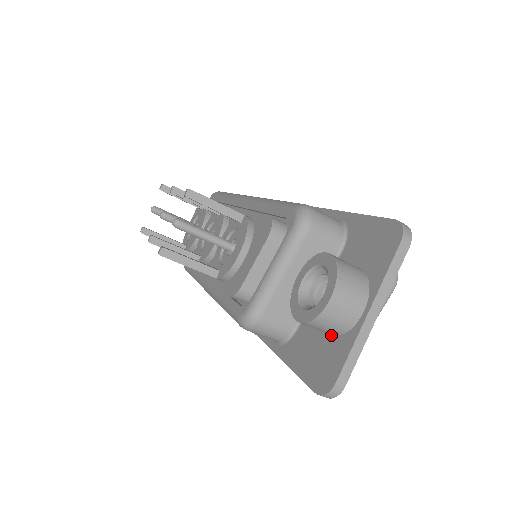
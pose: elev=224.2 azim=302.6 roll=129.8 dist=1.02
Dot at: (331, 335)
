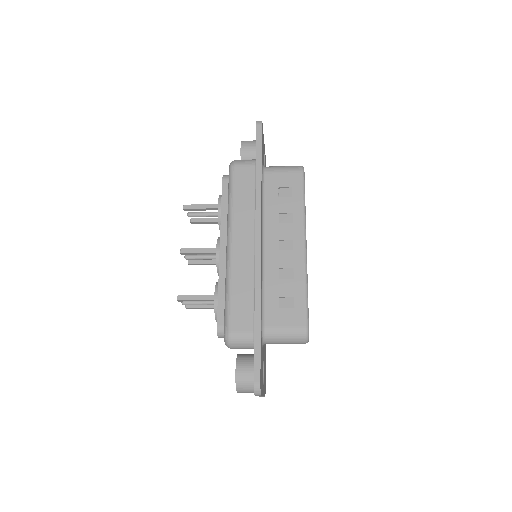
Dot at: occluded
